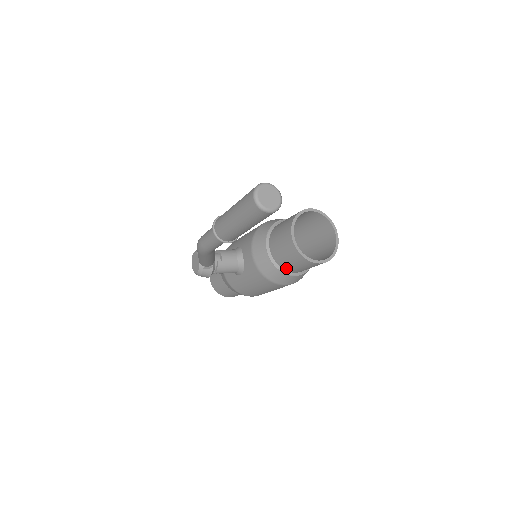
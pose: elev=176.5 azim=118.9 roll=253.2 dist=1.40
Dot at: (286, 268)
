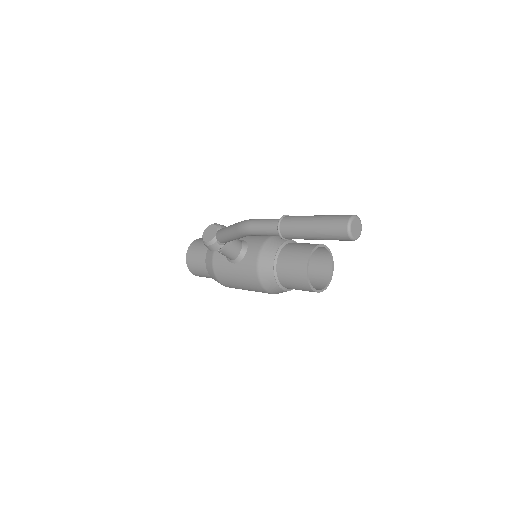
Dot at: (282, 279)
